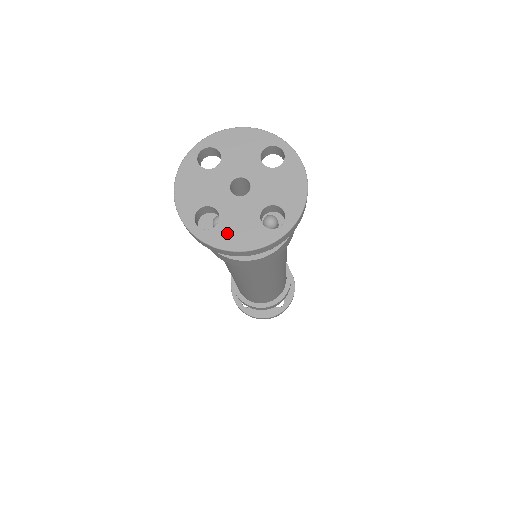
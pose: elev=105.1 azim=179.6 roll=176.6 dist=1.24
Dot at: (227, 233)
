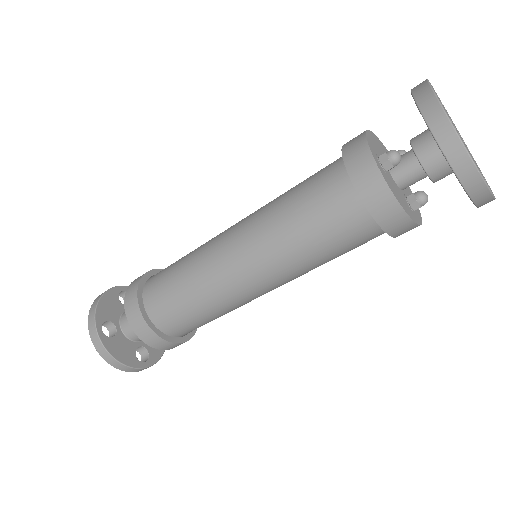
Dot at: occluded
